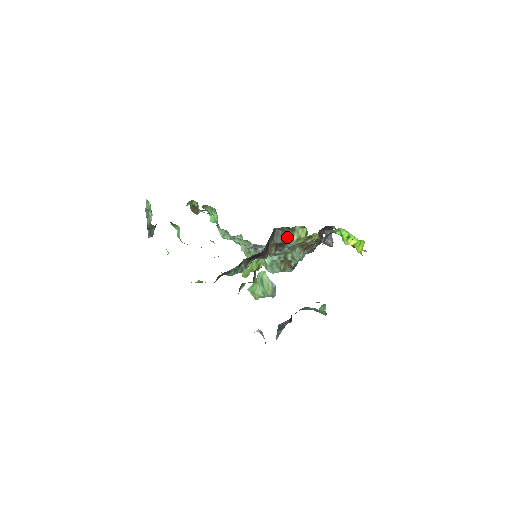
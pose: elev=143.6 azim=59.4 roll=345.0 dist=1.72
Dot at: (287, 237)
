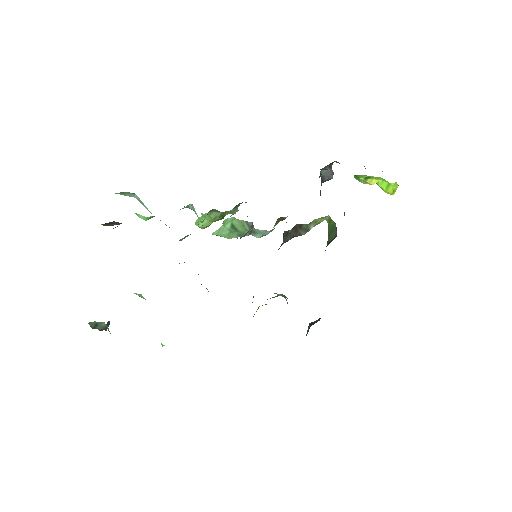
Dot at: (301, 231)
